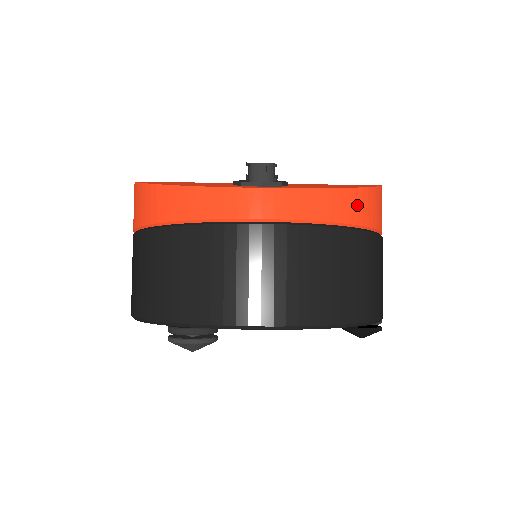
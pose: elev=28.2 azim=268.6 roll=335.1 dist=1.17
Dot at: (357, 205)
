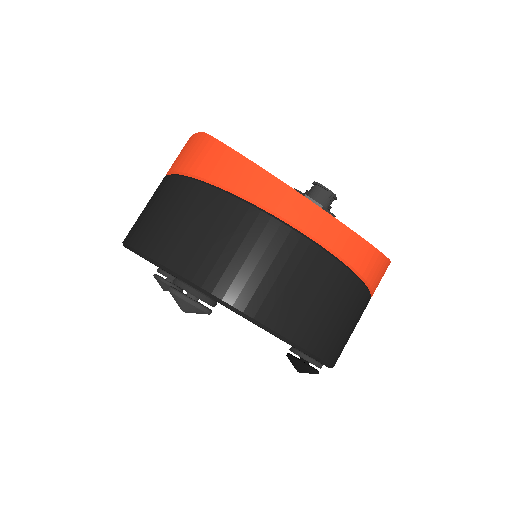
Dot at: (377, 269)
